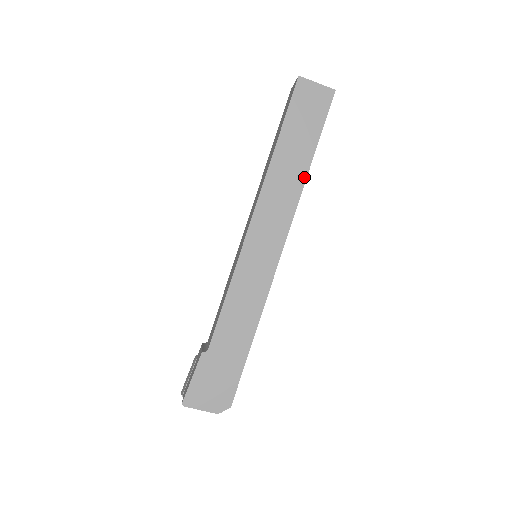
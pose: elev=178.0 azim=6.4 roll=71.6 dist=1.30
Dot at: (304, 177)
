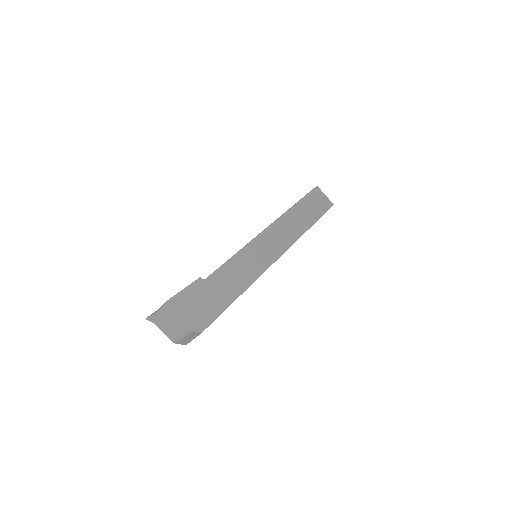
Dot at: (306, 229)
